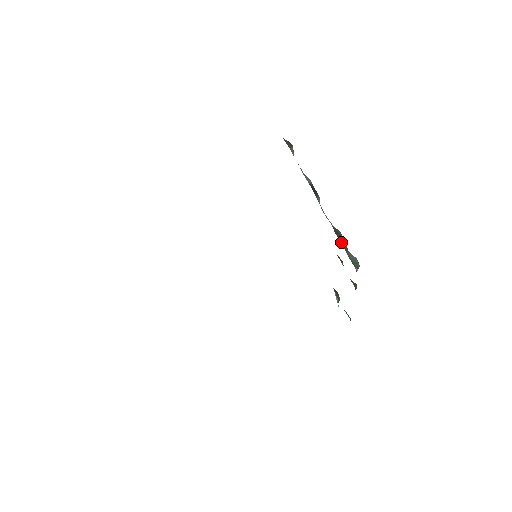
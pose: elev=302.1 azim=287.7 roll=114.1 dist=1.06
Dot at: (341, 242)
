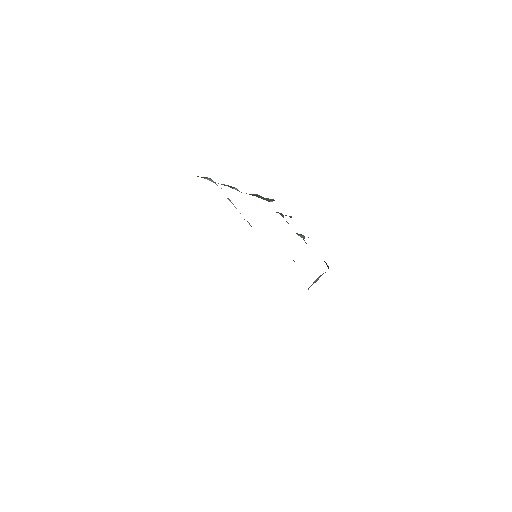
Dot at: occluded
